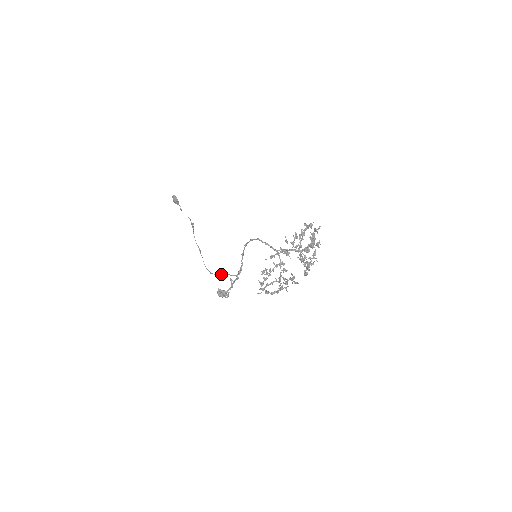
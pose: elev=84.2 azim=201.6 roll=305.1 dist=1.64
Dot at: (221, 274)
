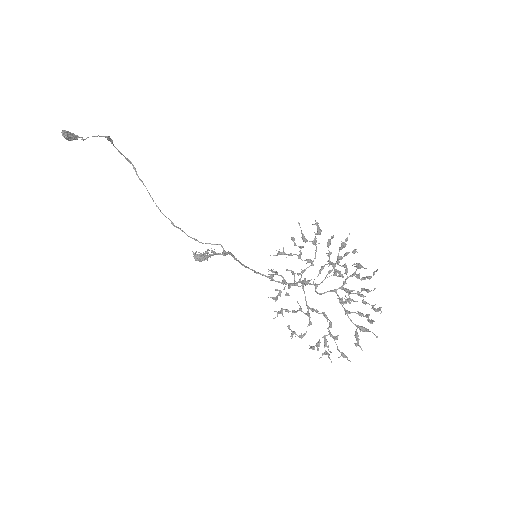
Dot at: occluded
